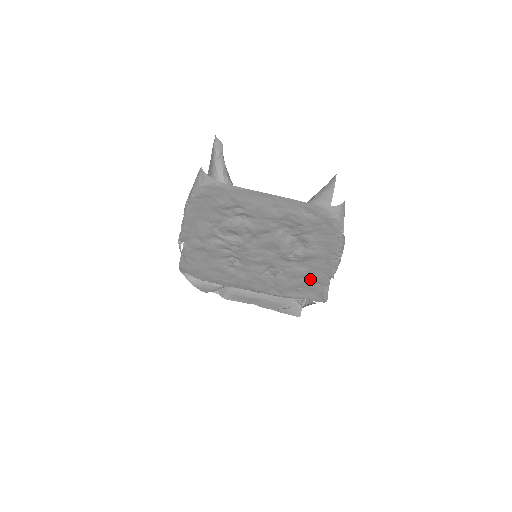
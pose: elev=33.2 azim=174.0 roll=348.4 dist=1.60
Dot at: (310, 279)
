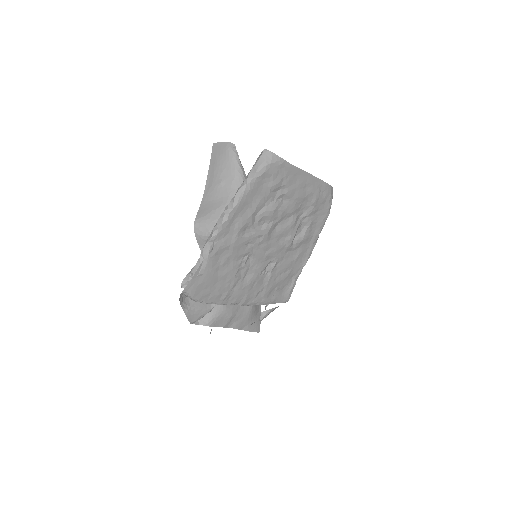
Dot at: (291, 272)
